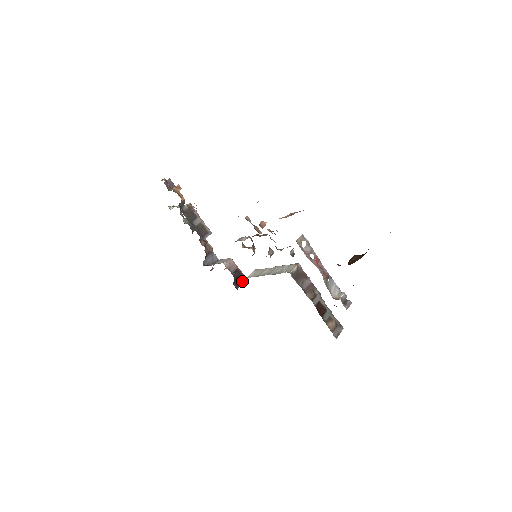
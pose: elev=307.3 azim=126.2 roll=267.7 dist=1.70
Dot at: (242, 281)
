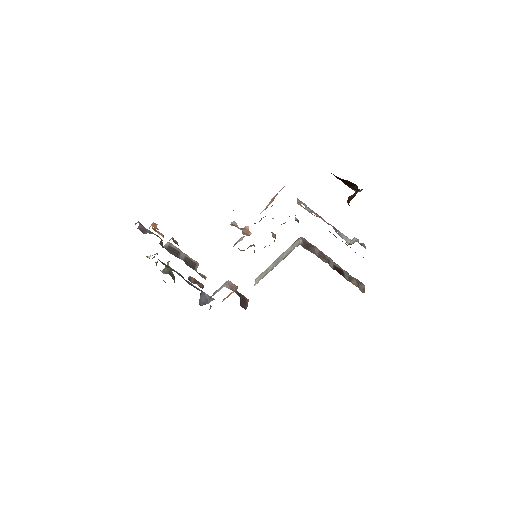
Dot at: (246, 302)
